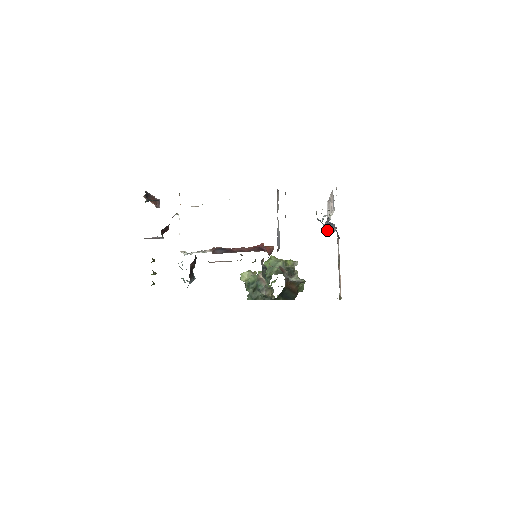
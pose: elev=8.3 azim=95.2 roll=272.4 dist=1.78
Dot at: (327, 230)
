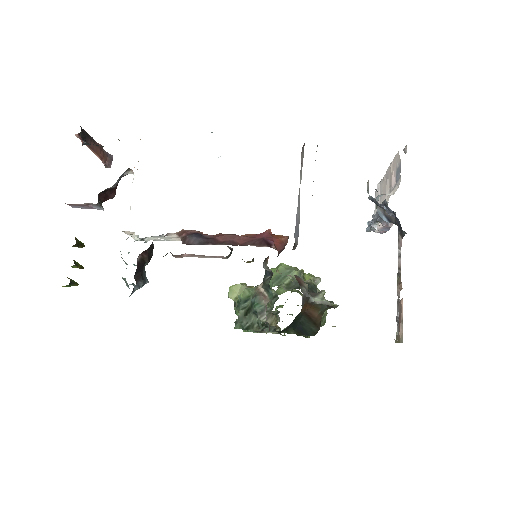
Dot at: (383, 219)
